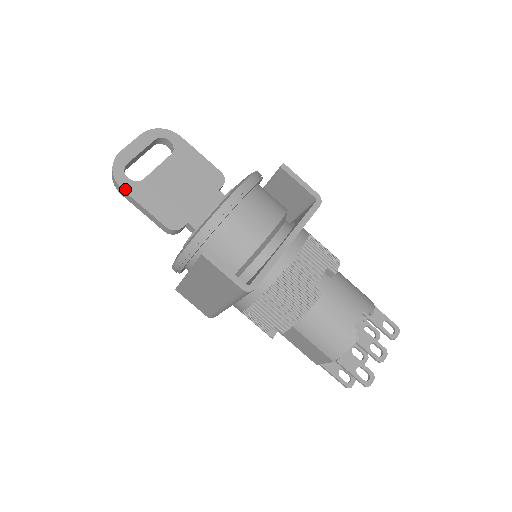
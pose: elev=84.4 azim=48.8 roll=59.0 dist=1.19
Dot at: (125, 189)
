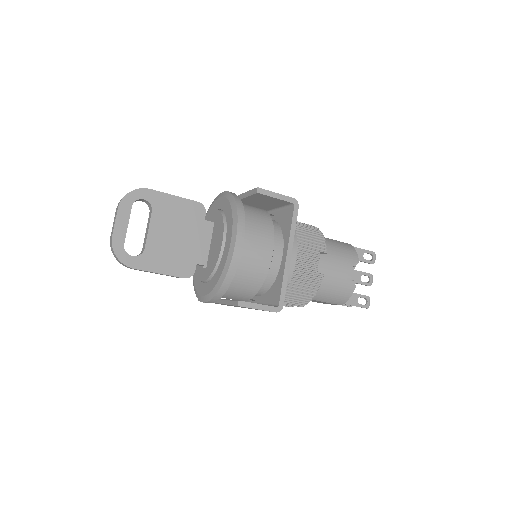
Dot at: (136, 267)
